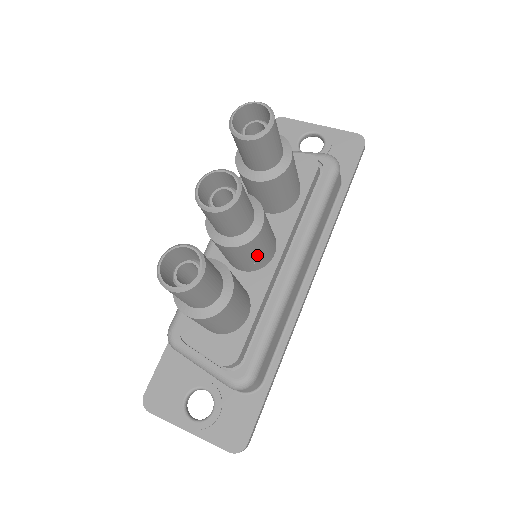
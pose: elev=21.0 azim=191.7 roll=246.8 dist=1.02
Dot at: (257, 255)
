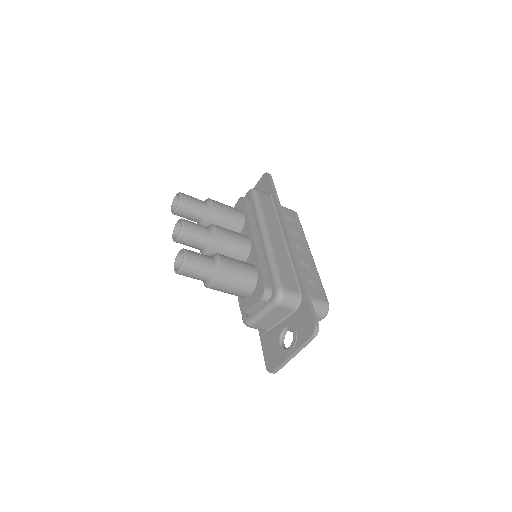
Dot at: (233, 244)
